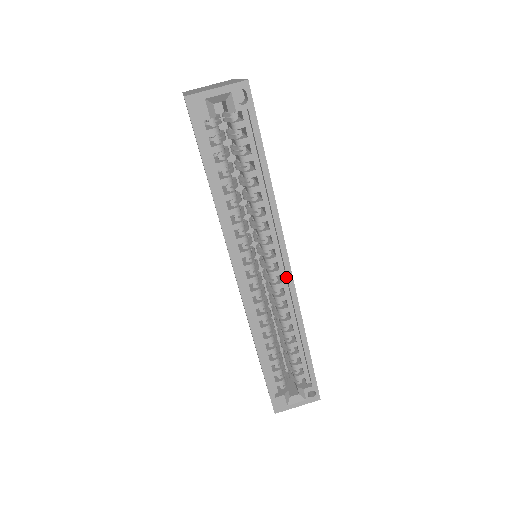
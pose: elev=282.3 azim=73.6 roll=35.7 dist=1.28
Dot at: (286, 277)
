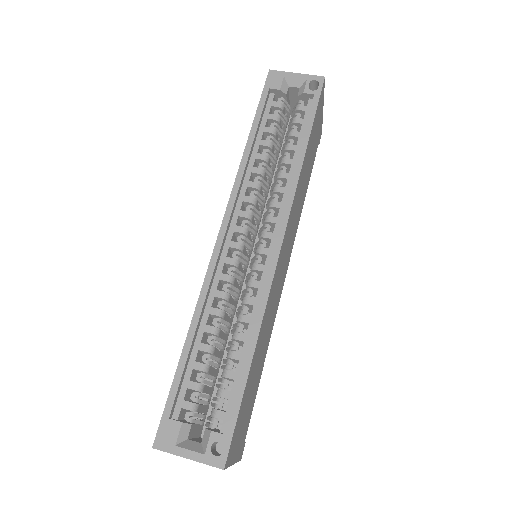
Dot at: (272, 259)
